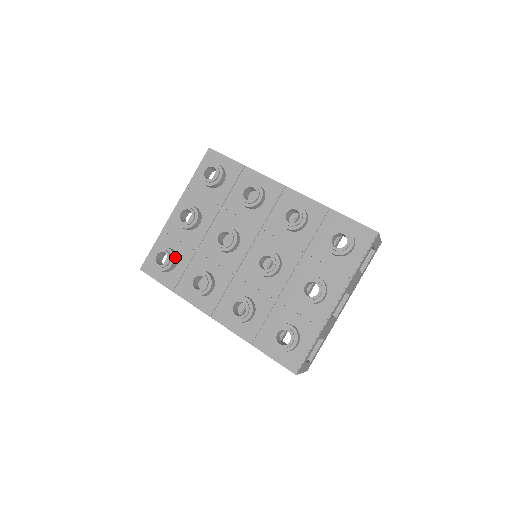
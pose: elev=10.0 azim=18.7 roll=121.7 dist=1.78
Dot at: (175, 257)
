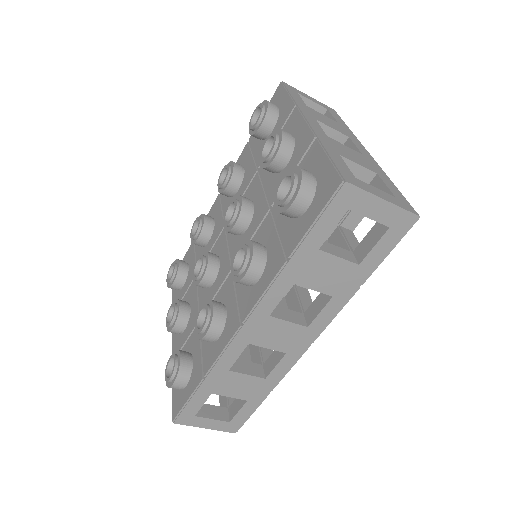
Dot at: (183, 351)
